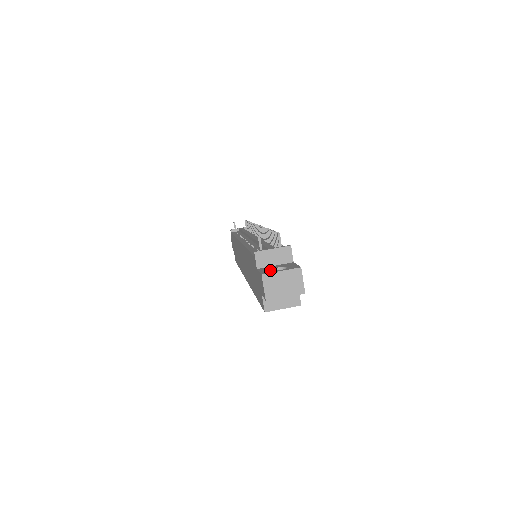
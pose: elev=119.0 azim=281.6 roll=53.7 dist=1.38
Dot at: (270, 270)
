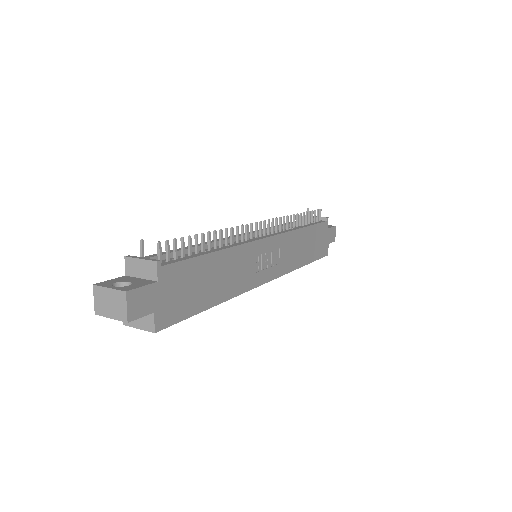
Dot at: (113, 282)
